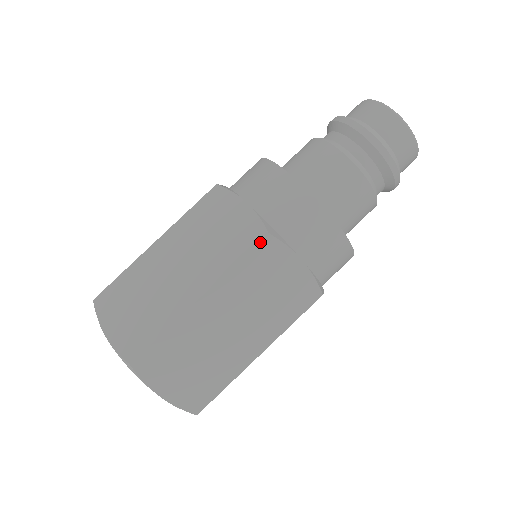
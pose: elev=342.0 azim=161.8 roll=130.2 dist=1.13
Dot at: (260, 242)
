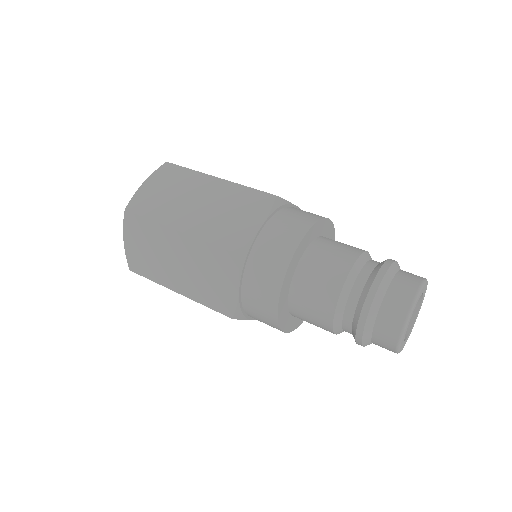
Dot at: (228, 251)
